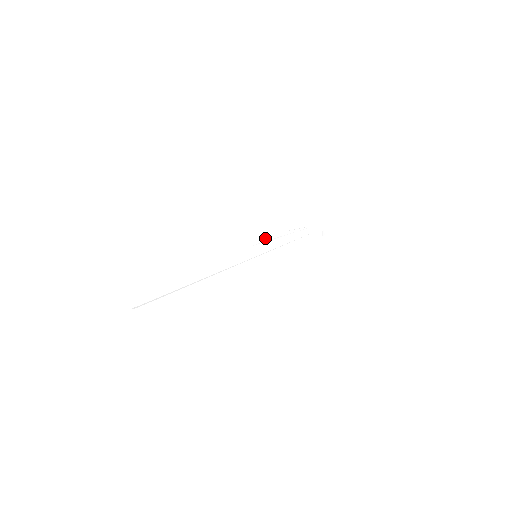
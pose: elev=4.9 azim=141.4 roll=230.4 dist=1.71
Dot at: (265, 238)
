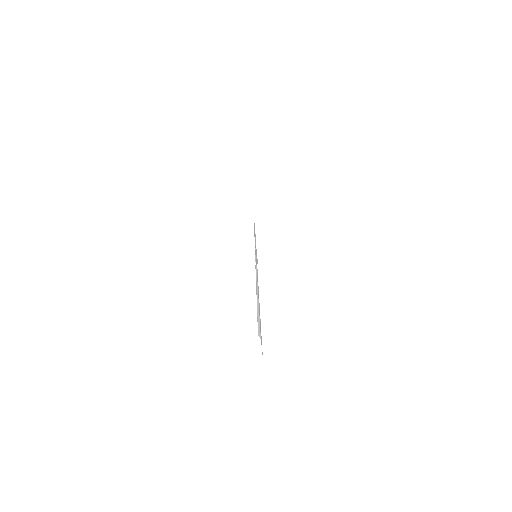
Dot at: (254, 233)
